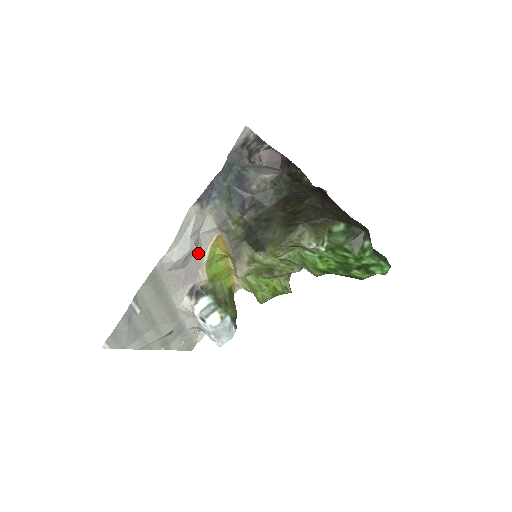
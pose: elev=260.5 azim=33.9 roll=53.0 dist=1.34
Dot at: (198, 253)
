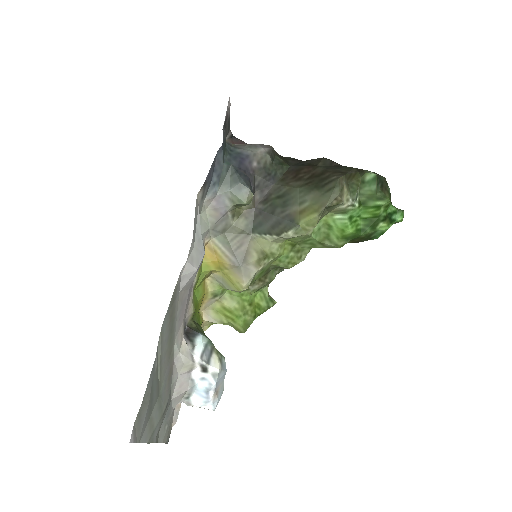
Dot at: occluded
